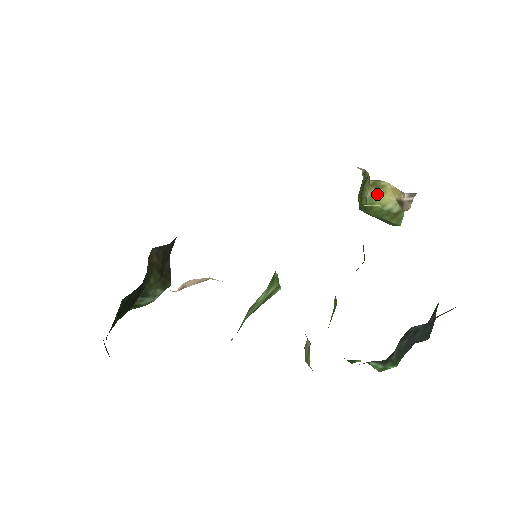
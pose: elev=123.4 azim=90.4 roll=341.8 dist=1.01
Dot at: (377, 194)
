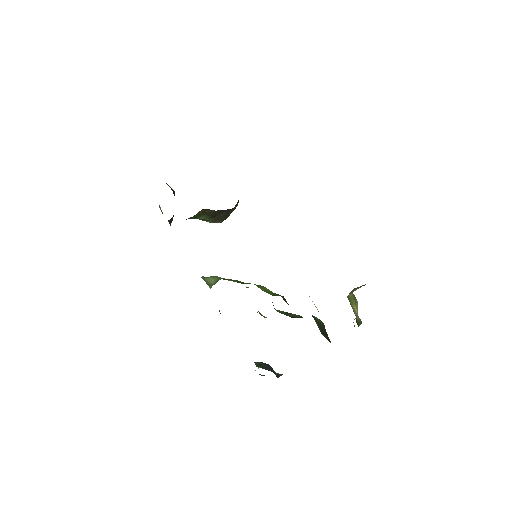
Dot at: (353, 300)
